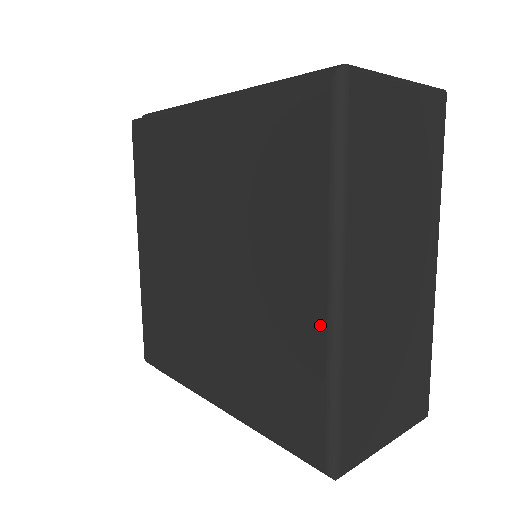
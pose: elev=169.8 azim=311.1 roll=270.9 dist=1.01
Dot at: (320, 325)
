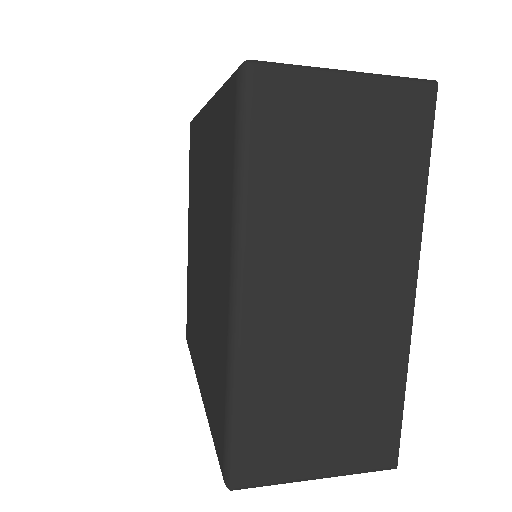
Dot at: (226, 328)
